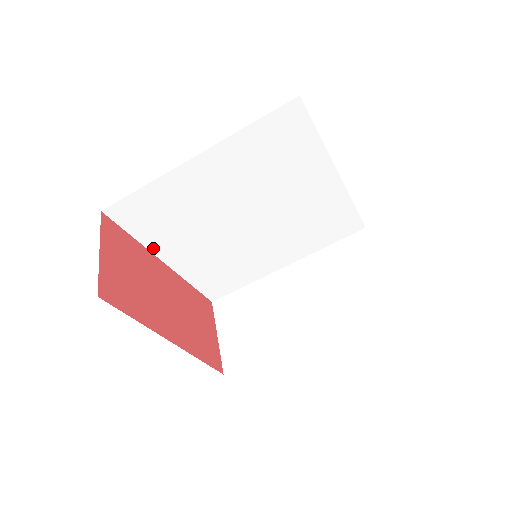
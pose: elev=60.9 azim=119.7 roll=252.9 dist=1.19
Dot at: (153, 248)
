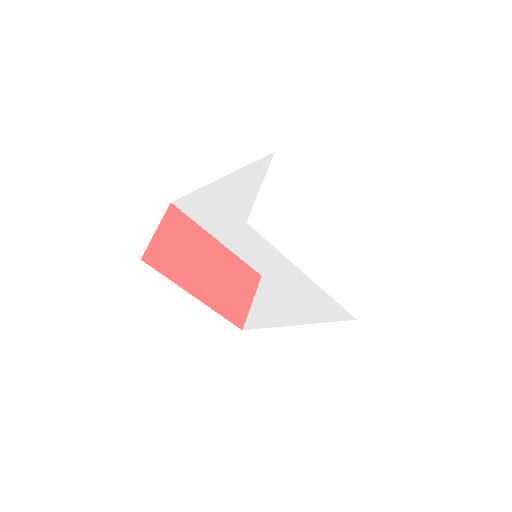
Dot at: (209, 230)
